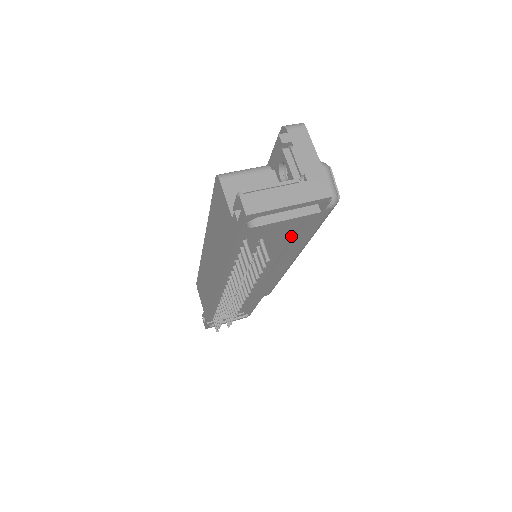
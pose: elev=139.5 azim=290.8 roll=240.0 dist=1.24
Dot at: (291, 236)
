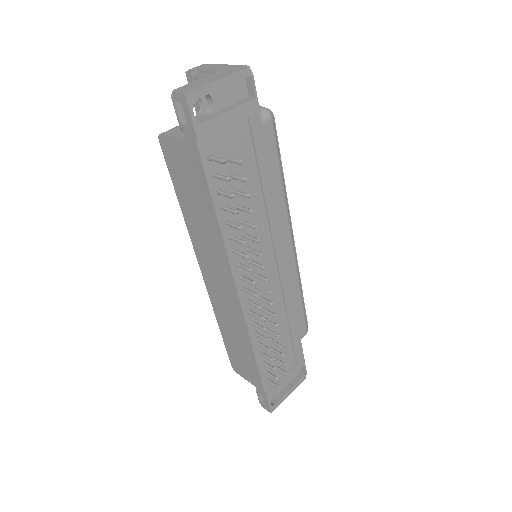
Dot at: (253, 155)
